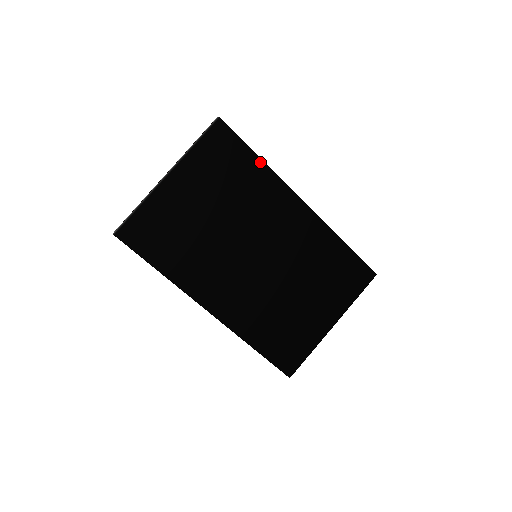
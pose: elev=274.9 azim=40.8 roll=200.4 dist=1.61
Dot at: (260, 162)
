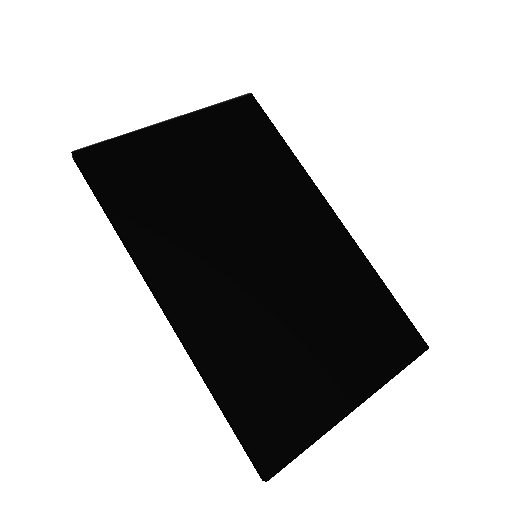
Dot at: (288, 151)
